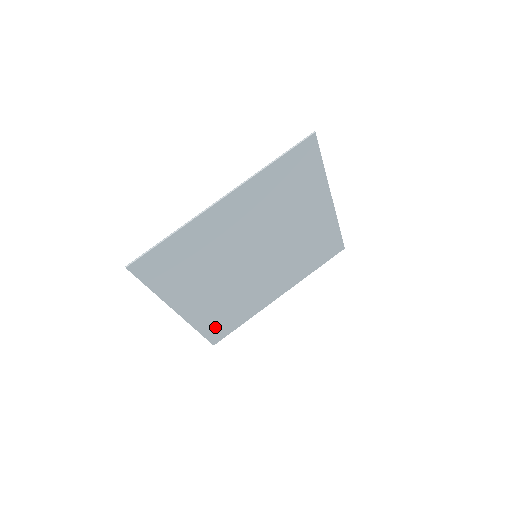
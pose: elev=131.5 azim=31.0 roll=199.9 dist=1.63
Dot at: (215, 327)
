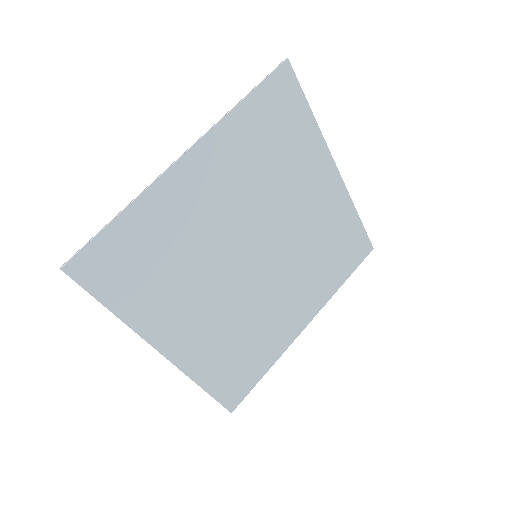
Dot at: (226, 380)
